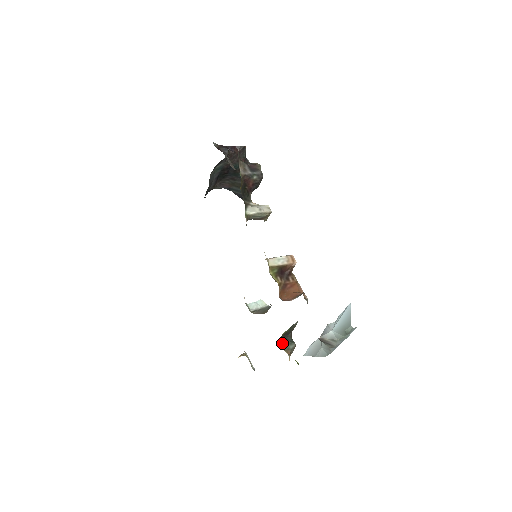
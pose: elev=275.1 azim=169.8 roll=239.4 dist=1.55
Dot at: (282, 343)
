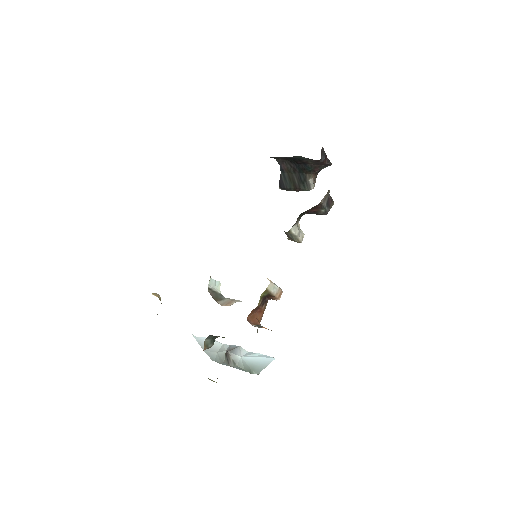
Dot at: (208, 338)
